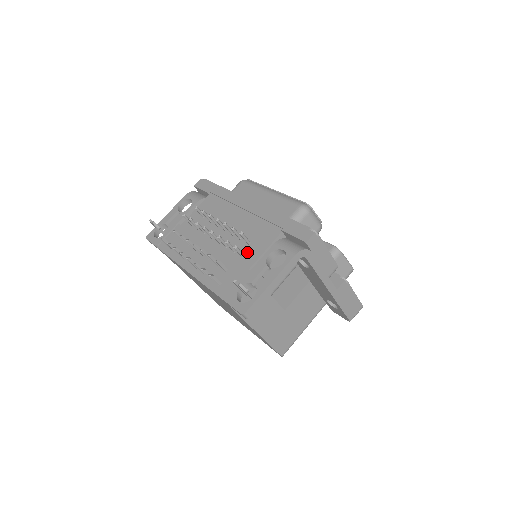
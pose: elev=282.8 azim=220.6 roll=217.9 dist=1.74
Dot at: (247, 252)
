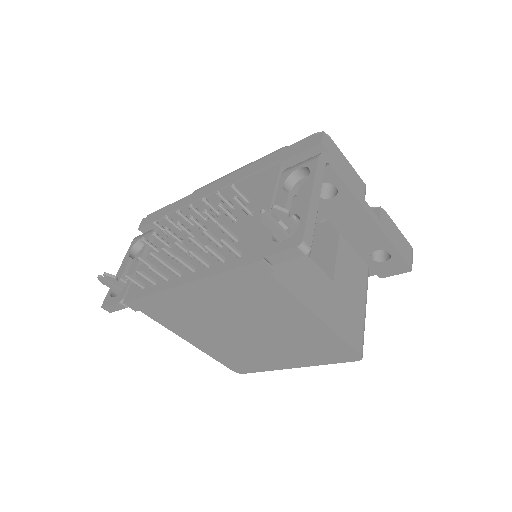
Dot at: (252, 208)
